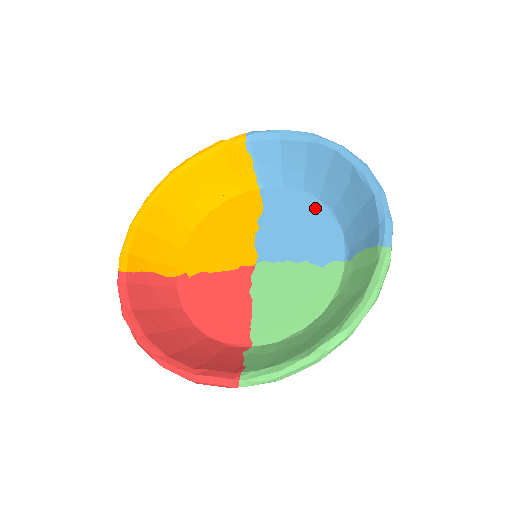
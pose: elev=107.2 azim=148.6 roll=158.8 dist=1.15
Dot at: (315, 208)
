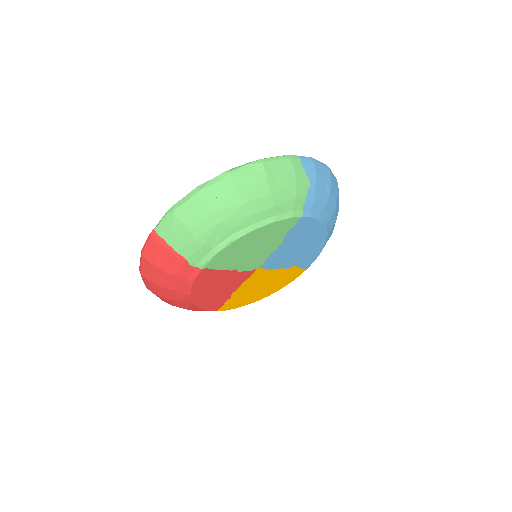
Dot at: occluded
